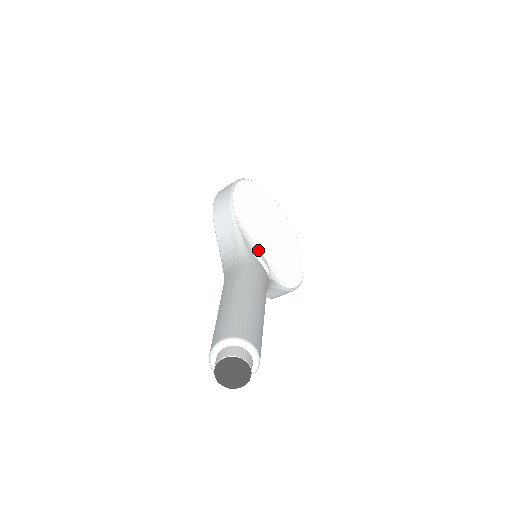
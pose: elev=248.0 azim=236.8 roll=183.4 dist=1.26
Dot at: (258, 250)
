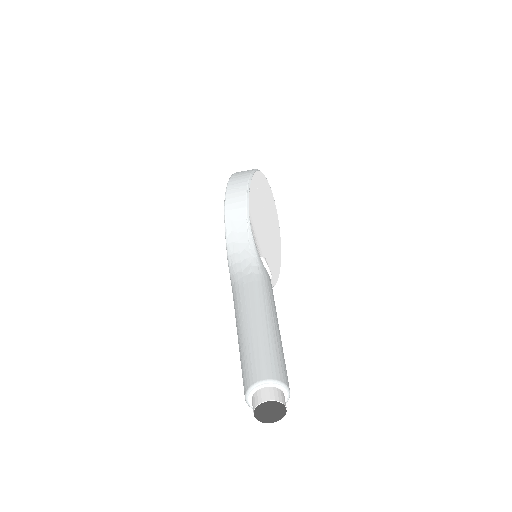
Dot at: (259, 251)
